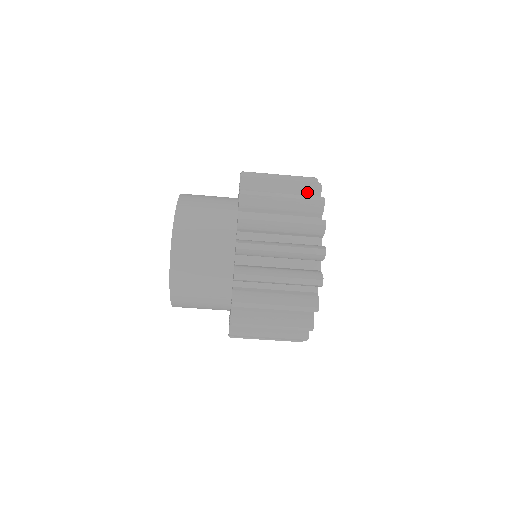
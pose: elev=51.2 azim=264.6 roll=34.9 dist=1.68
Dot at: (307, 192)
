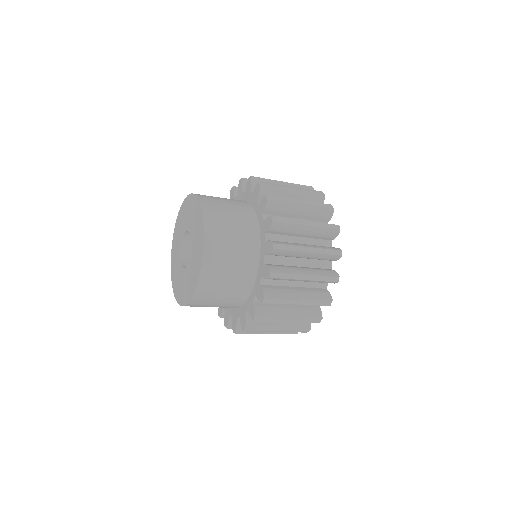
Dot at: occluded
